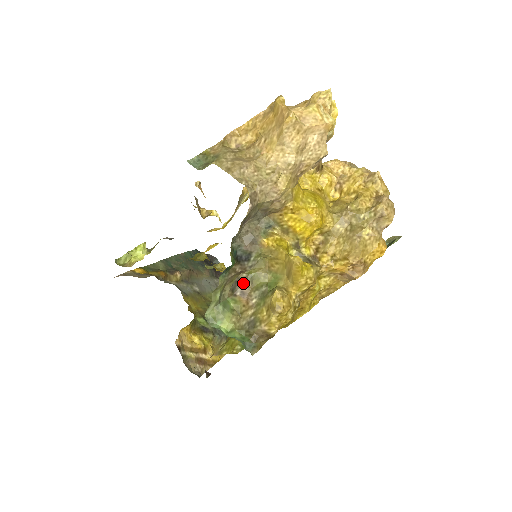
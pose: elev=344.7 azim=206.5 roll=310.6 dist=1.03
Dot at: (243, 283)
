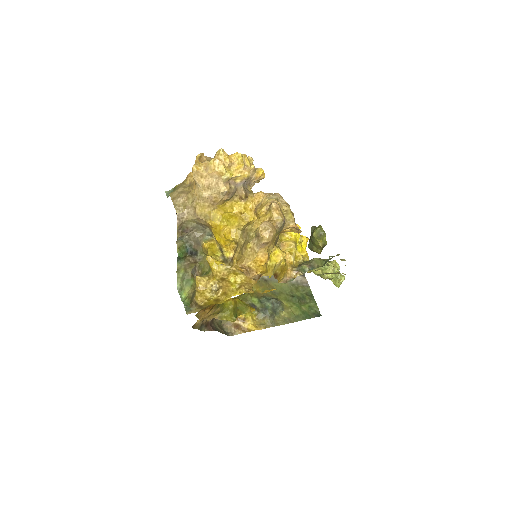
Dot at: (197, 269)
